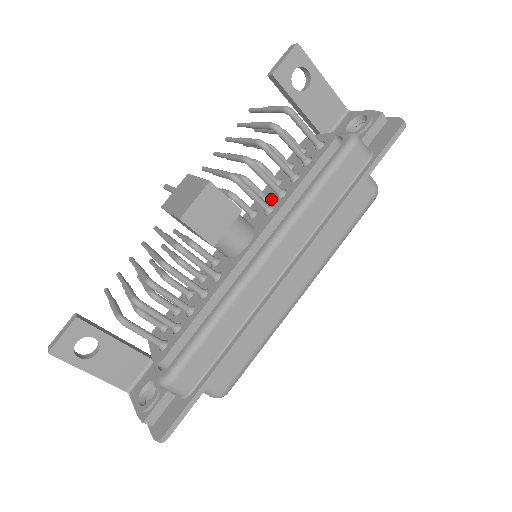
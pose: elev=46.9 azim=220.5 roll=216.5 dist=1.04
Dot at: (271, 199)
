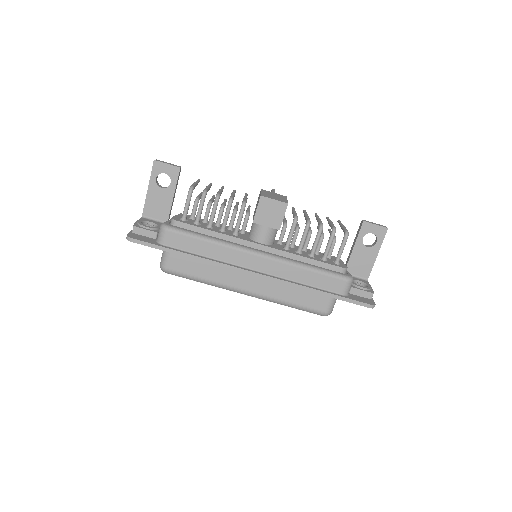
Dot at: (293, 249)
